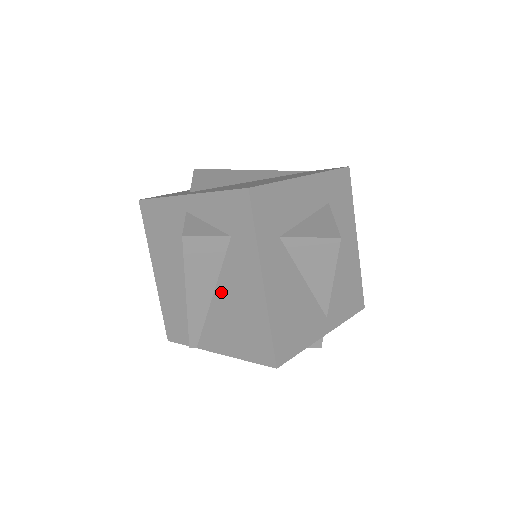
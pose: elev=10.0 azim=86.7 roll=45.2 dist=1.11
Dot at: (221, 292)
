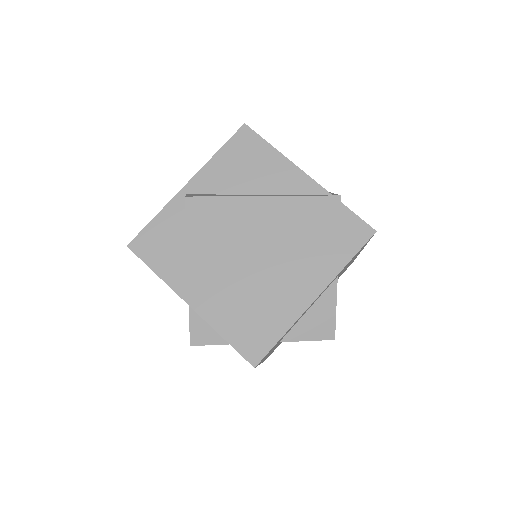
Dot at: occluded
